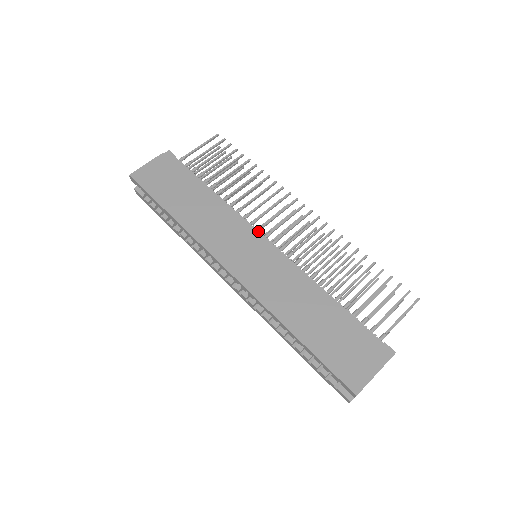
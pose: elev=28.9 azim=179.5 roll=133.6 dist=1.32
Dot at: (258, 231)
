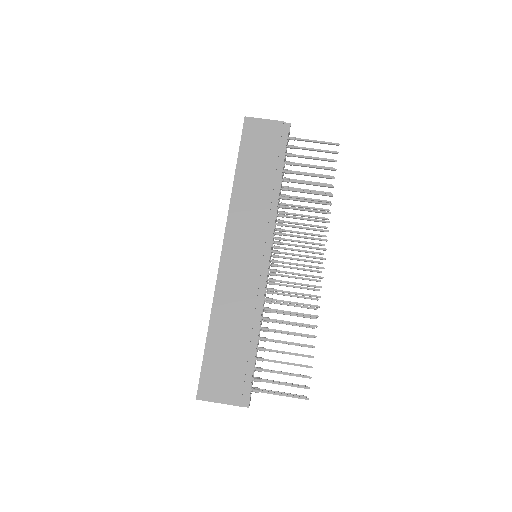
Dot at: occluded
